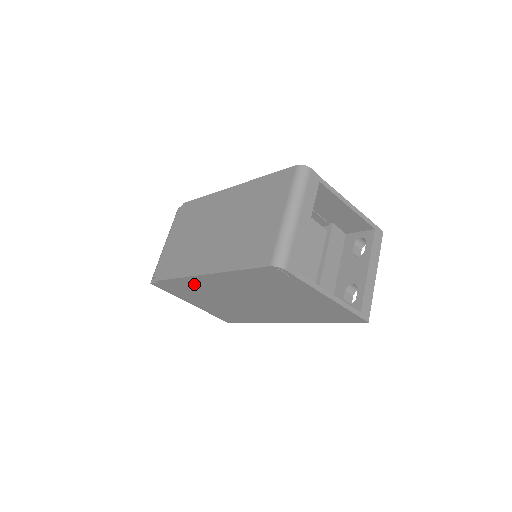
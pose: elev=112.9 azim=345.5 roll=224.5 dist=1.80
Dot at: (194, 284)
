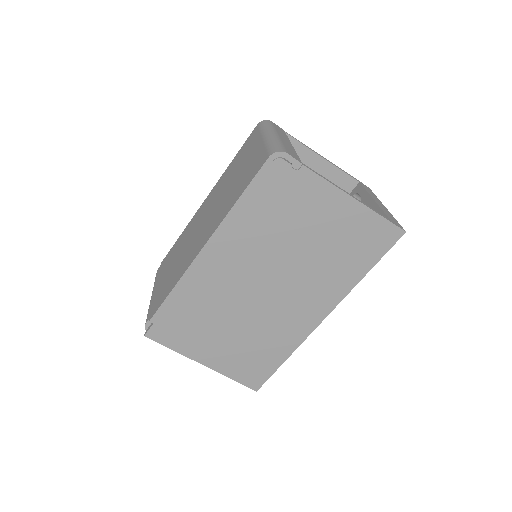
Dot at: (197, 289)
